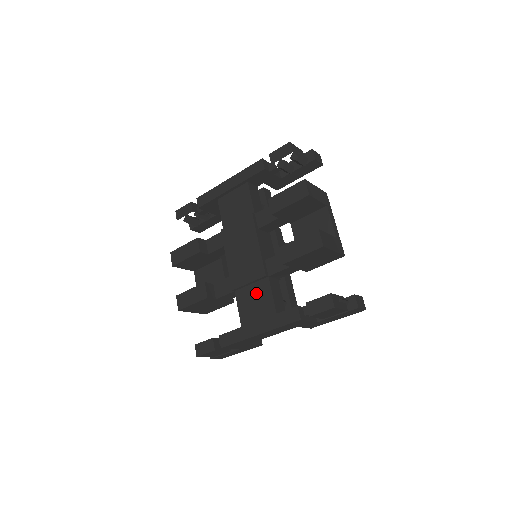
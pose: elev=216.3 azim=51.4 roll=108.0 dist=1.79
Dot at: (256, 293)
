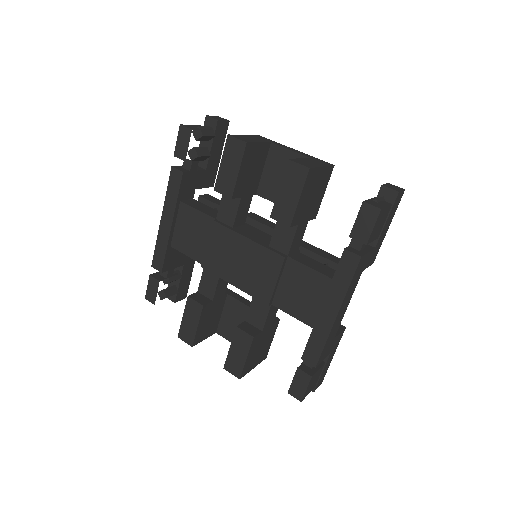
Dot at: (293, 283)
